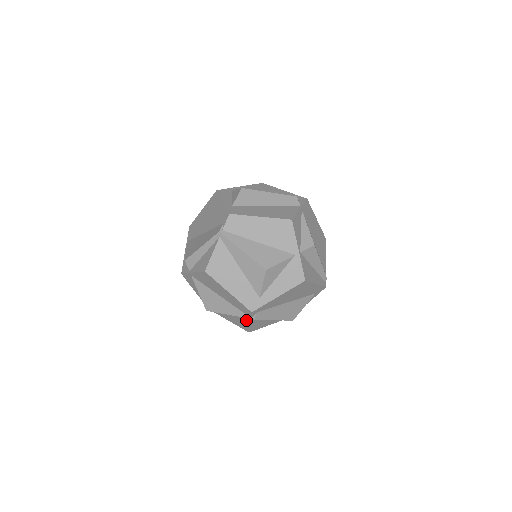
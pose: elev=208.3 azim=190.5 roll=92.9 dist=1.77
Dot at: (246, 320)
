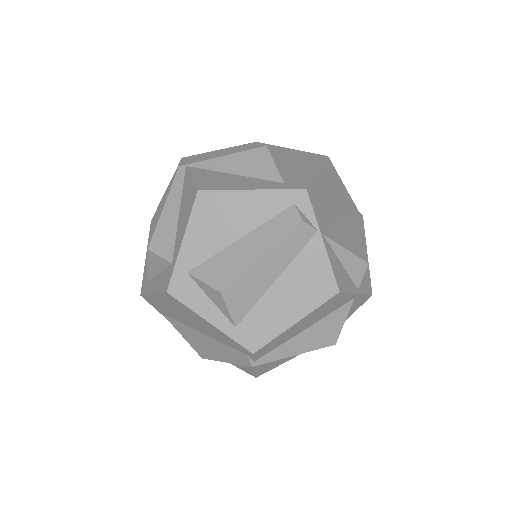
Dot at: occluded
